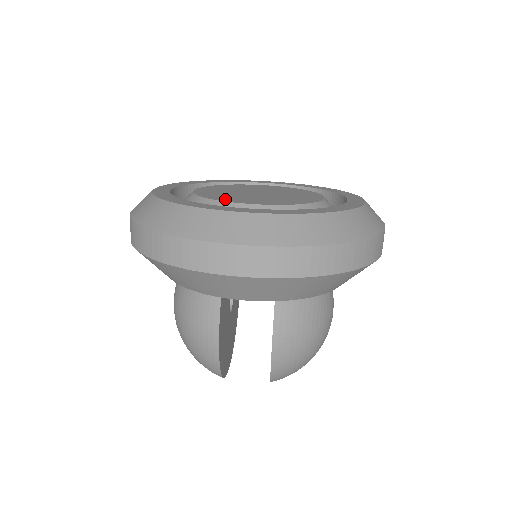
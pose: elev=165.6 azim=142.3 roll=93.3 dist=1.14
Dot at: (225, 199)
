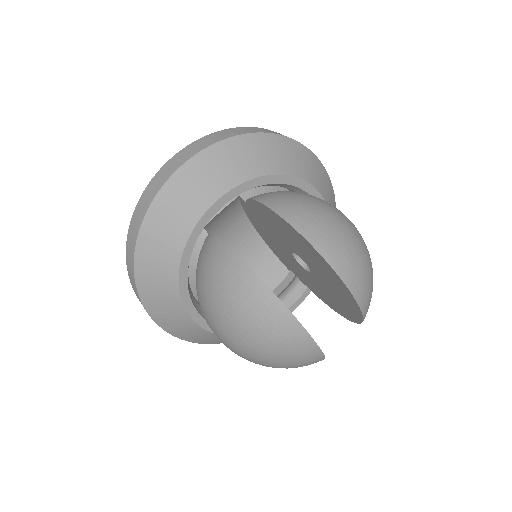
Dot at: occluded
